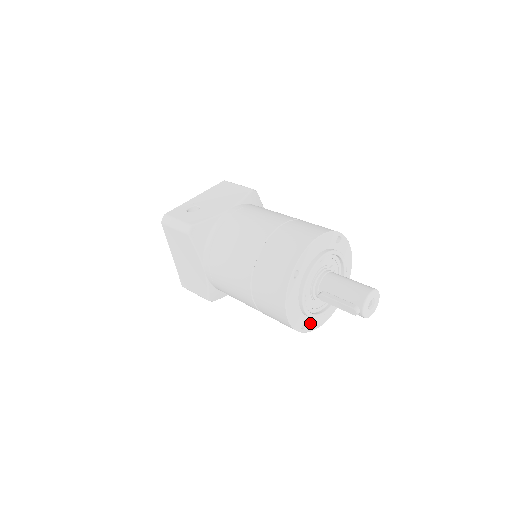
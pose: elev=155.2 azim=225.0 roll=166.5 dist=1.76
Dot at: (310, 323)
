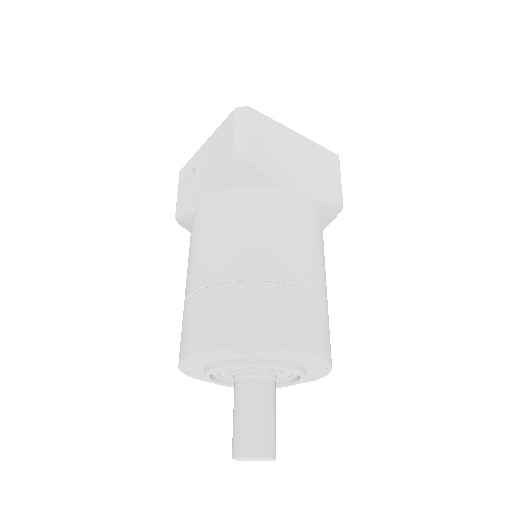
Dot at: occluded
